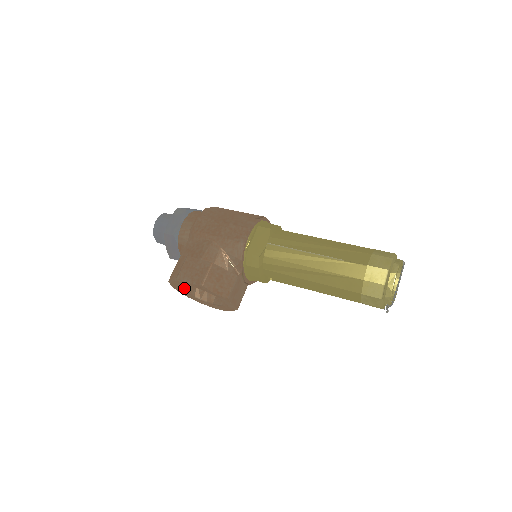
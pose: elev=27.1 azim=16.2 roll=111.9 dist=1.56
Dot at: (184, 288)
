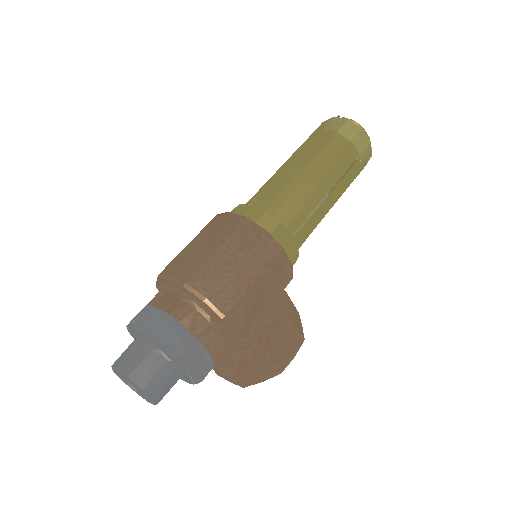
Dot at: occluded
